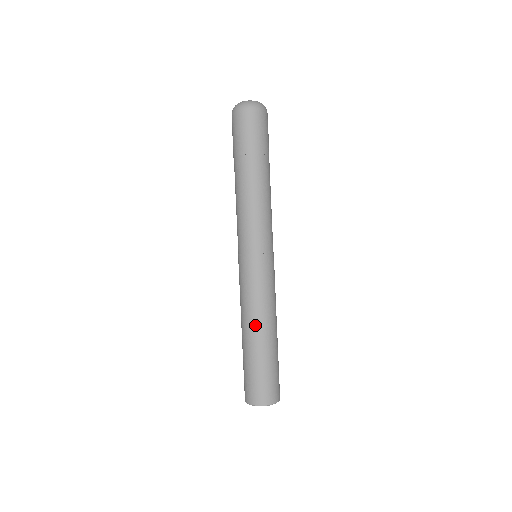
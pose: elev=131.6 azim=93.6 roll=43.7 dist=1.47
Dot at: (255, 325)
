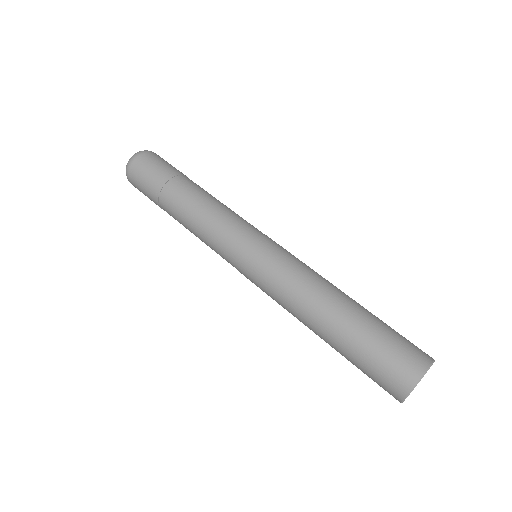
Dot at: (332, 289)
